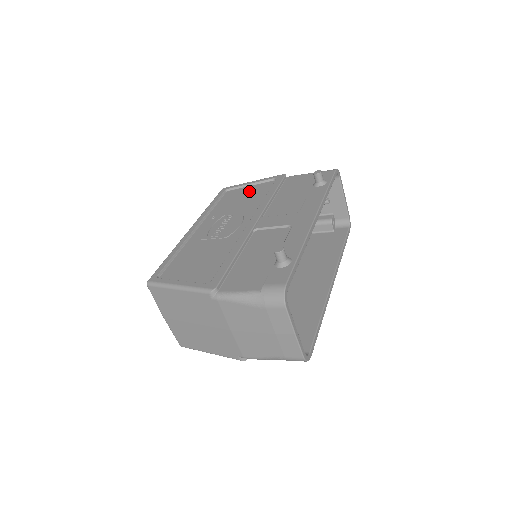
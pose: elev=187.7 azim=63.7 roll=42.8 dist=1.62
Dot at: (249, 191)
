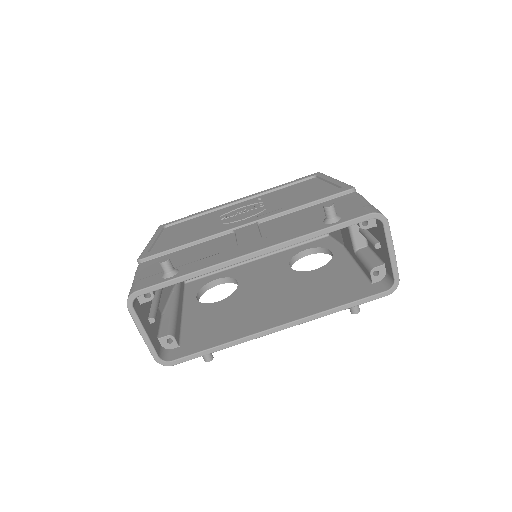
Dot at: (314, 188)
